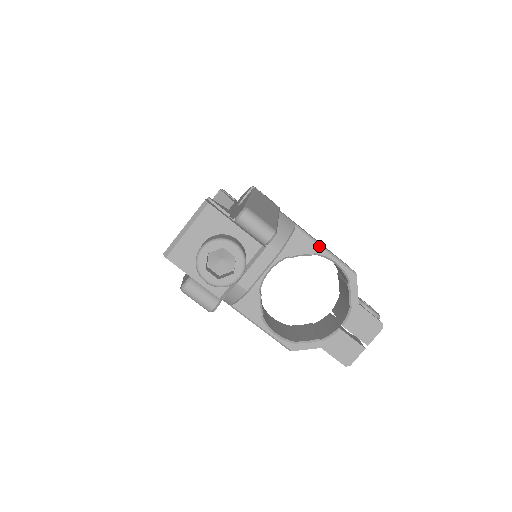
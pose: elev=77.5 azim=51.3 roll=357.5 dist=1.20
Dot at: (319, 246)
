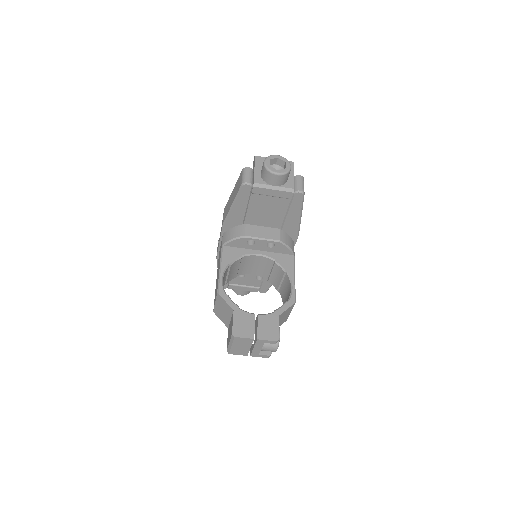
Dot at: (294, 272)
